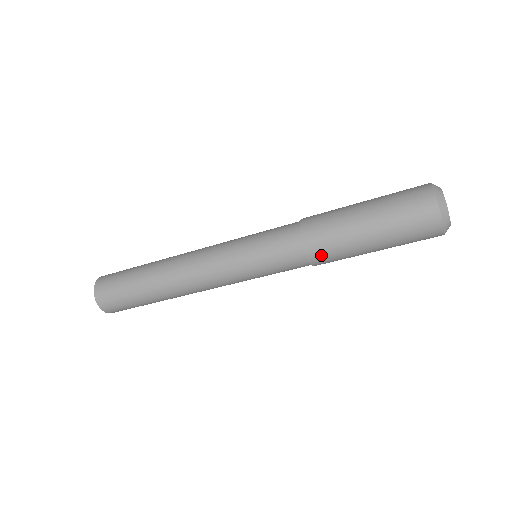
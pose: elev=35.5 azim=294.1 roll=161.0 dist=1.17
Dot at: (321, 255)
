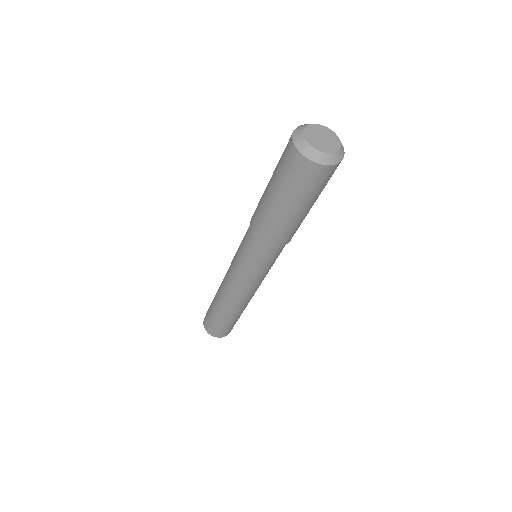
Dot at: (280, 239)
